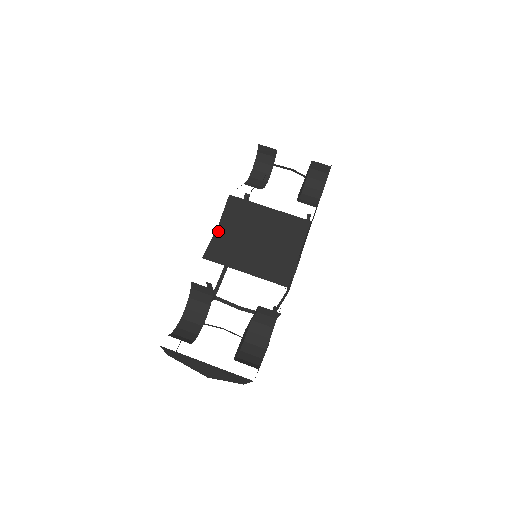
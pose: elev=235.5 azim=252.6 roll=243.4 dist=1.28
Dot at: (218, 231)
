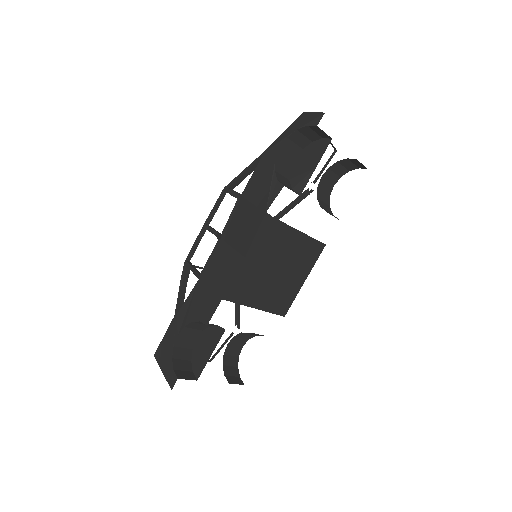
Dot at: (243, 265)
